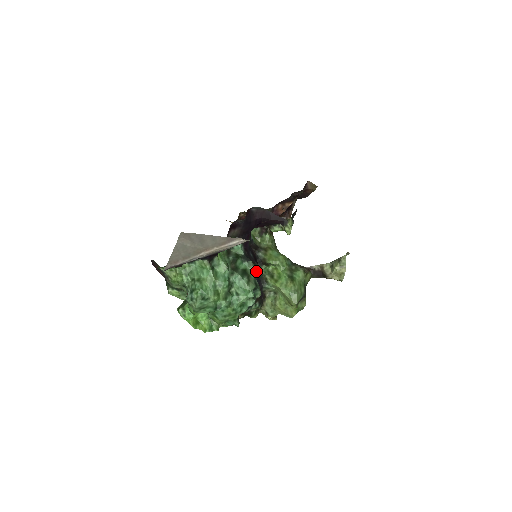
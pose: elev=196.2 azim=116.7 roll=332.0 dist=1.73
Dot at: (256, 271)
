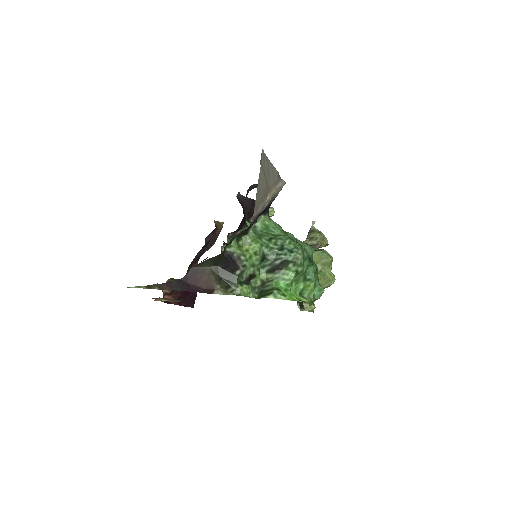
Dot at: occluded
